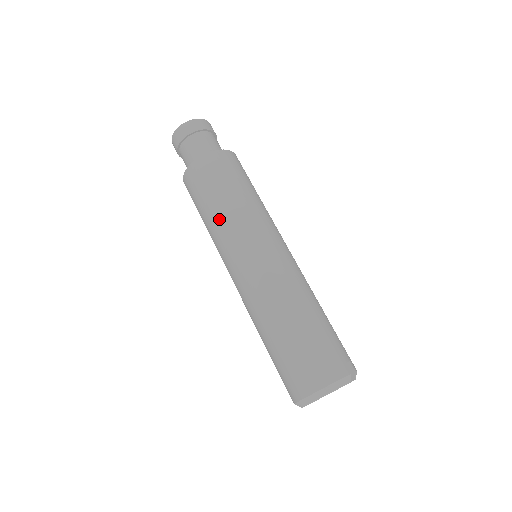
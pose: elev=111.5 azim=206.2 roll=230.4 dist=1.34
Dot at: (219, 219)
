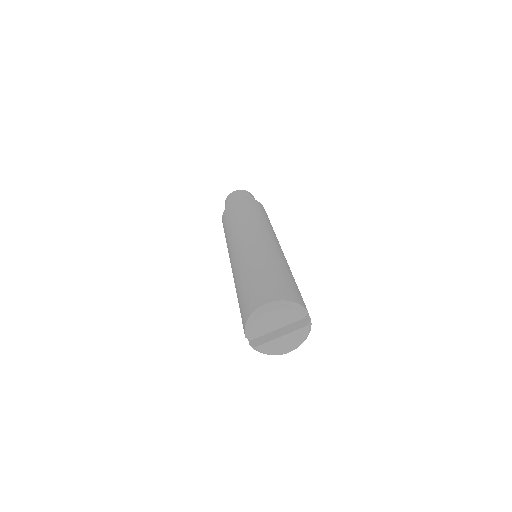
Dot at: (242, 220)
